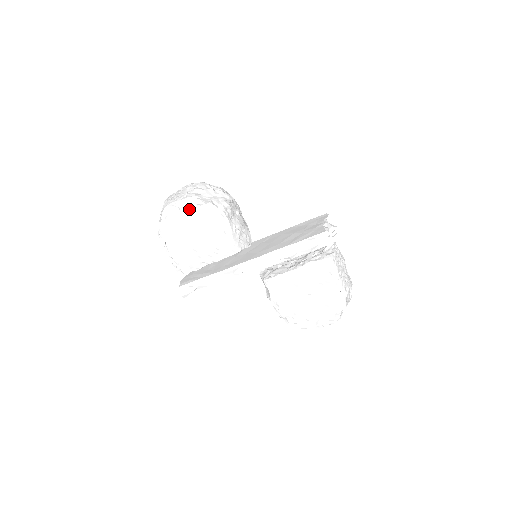
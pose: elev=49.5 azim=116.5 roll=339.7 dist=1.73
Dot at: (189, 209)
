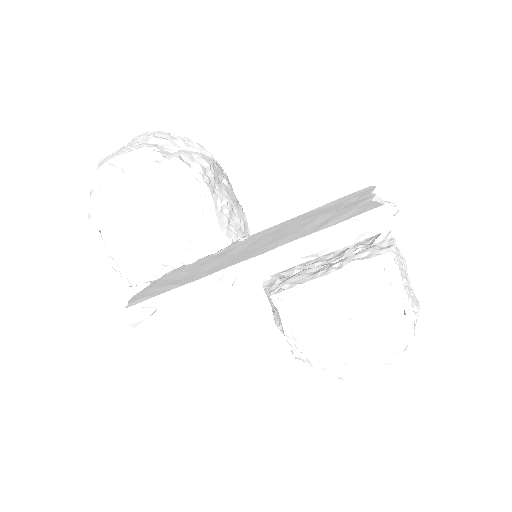
Dot at: (139, 170)
